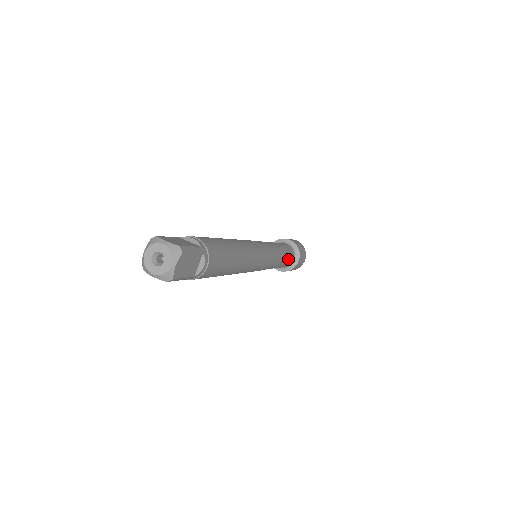
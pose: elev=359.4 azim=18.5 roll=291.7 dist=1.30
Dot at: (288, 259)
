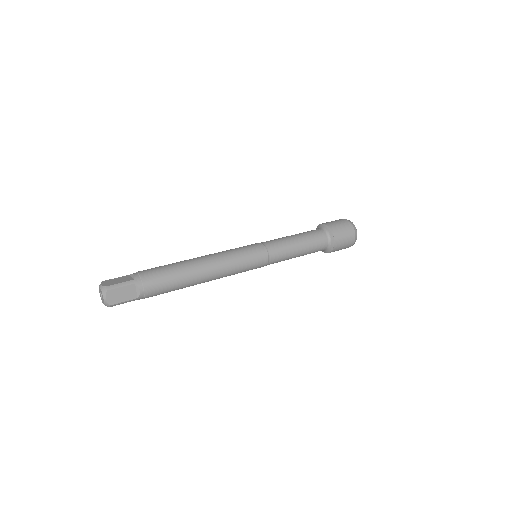
Dot at: (313, 245)
